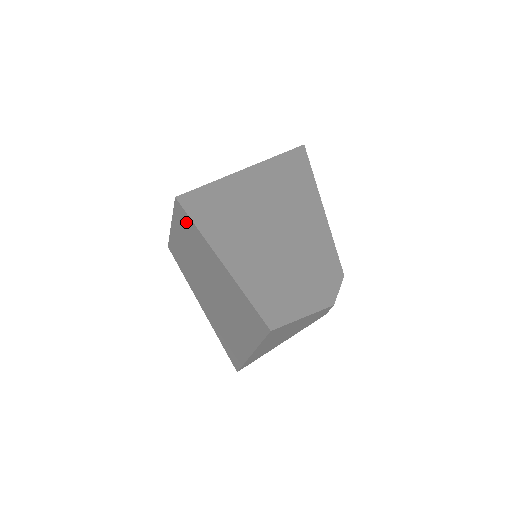
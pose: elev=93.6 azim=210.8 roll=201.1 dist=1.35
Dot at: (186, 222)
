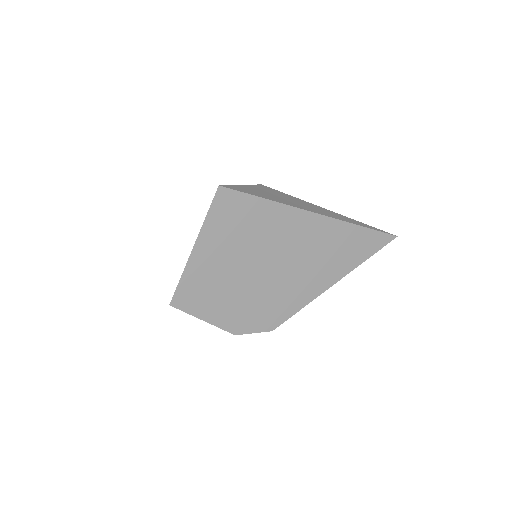
Dot at: occluded
